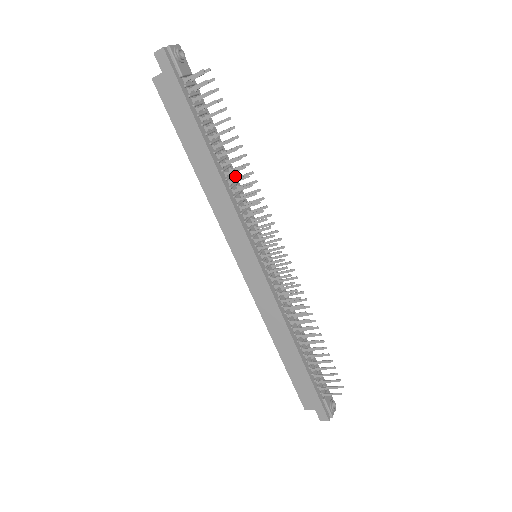
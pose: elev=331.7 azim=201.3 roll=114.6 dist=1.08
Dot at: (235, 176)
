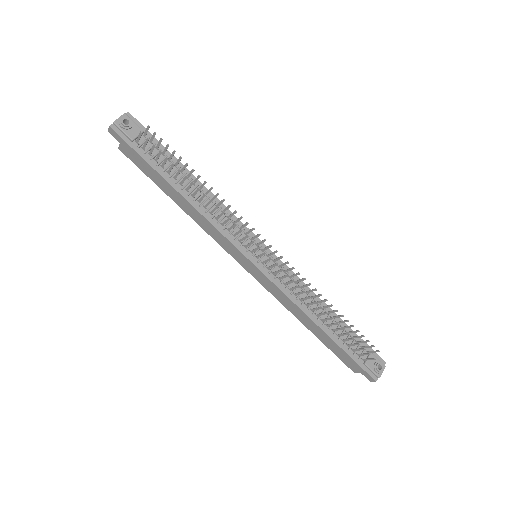
Dot at: (213, 196)
